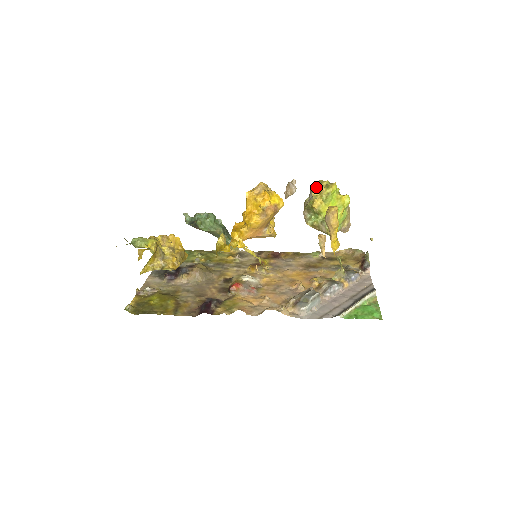
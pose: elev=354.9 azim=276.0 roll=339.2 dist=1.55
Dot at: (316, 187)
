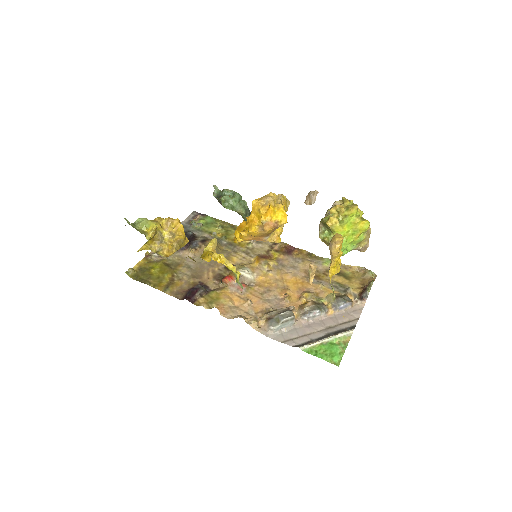
Dot at: (336, 205)
